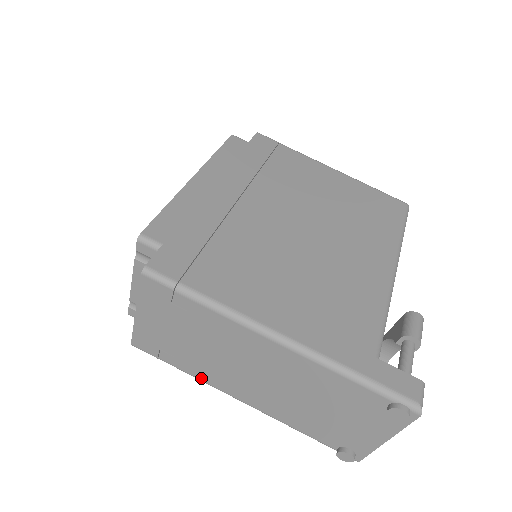
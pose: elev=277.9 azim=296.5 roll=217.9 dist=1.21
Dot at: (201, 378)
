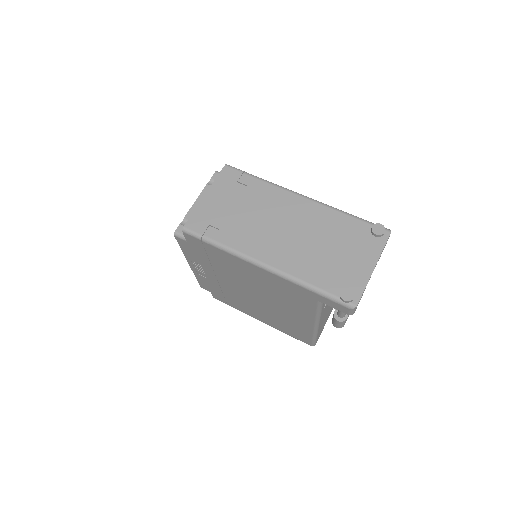
Dot at: (235, 247)
